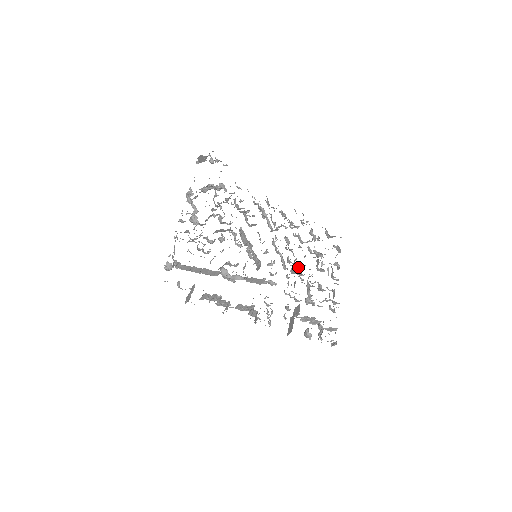
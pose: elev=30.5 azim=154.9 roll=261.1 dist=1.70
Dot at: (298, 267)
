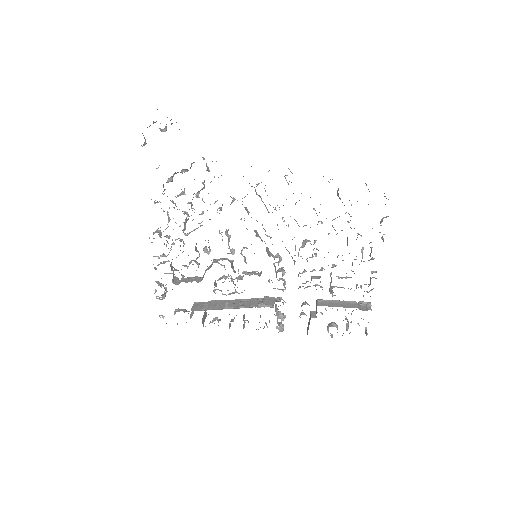
Dot at: occluded
